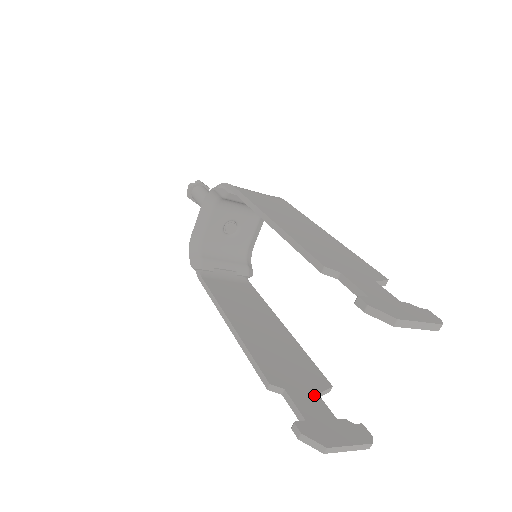
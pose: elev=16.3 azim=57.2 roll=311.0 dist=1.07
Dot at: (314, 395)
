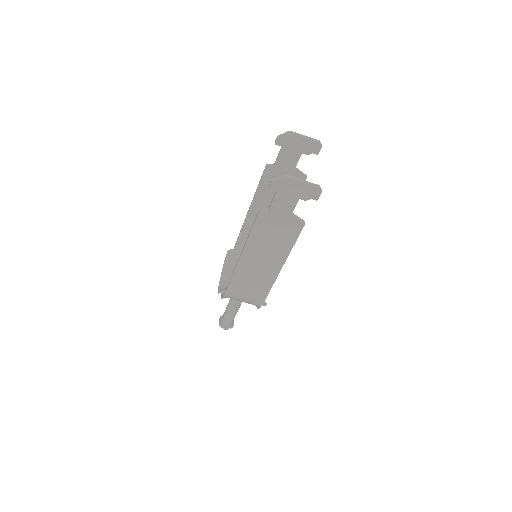
Dot at: (288, 210)
